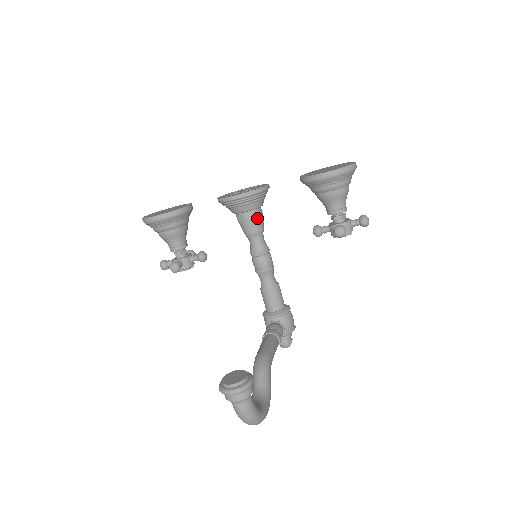
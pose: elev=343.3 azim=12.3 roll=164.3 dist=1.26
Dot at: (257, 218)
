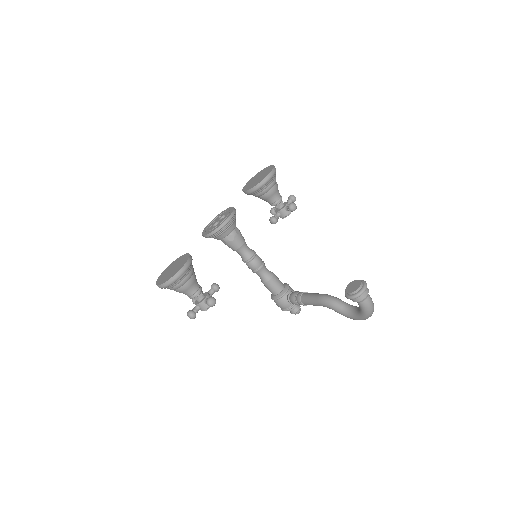
Dot at: (239, 232)
